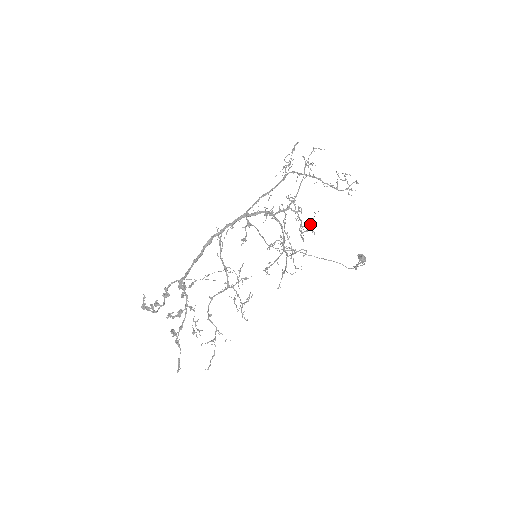
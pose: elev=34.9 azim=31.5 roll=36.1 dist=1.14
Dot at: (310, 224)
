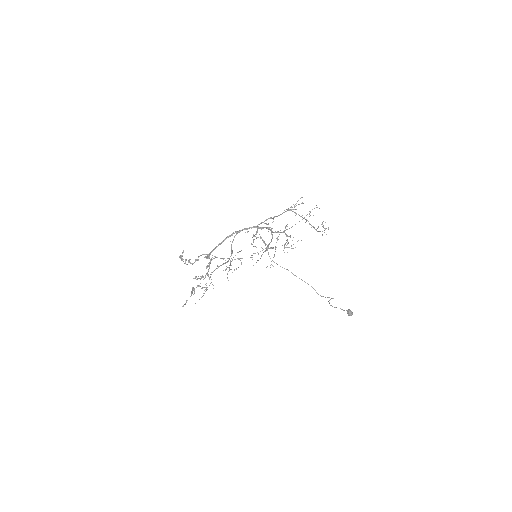
Dot at: occluded
